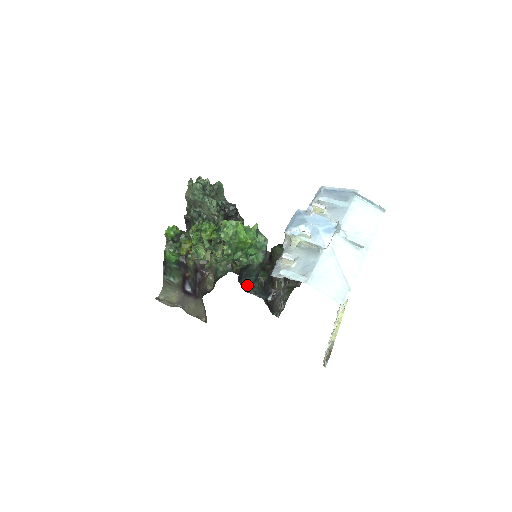
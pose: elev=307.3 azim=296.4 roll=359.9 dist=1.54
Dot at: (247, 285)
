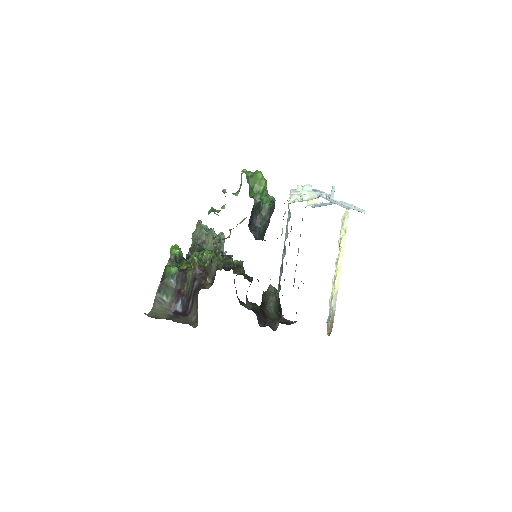
Dot at: (256, 232)
